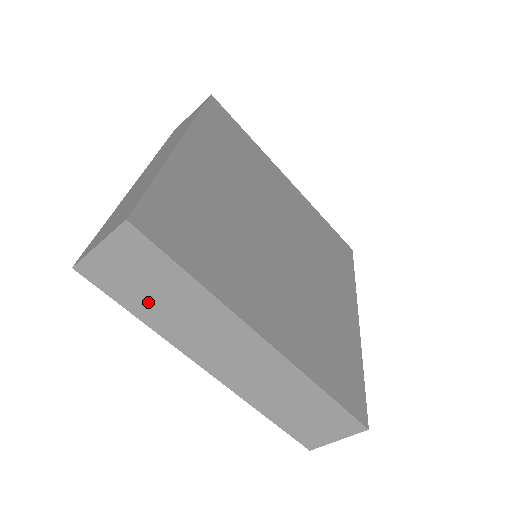
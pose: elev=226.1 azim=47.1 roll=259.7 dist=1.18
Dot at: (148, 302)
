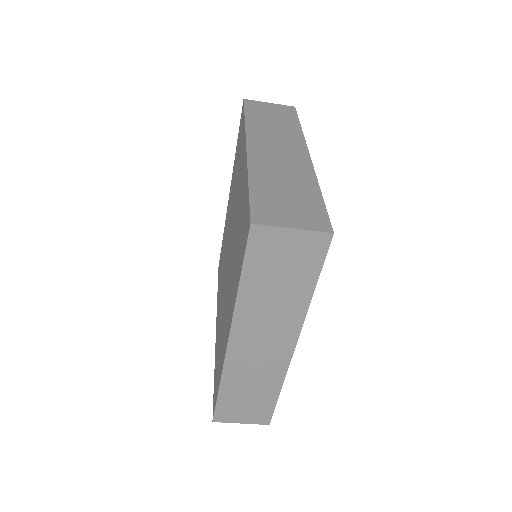
Dot at: (264, 281)
